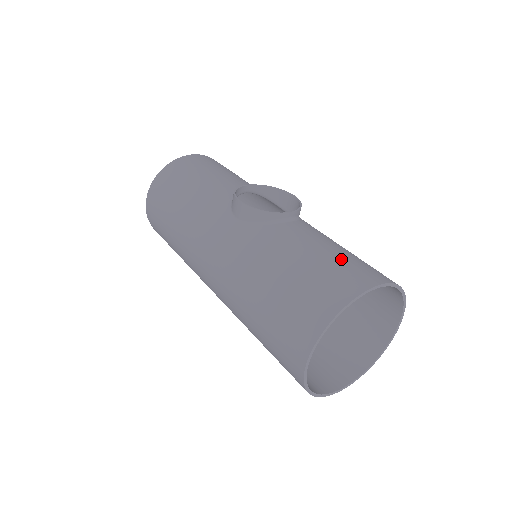
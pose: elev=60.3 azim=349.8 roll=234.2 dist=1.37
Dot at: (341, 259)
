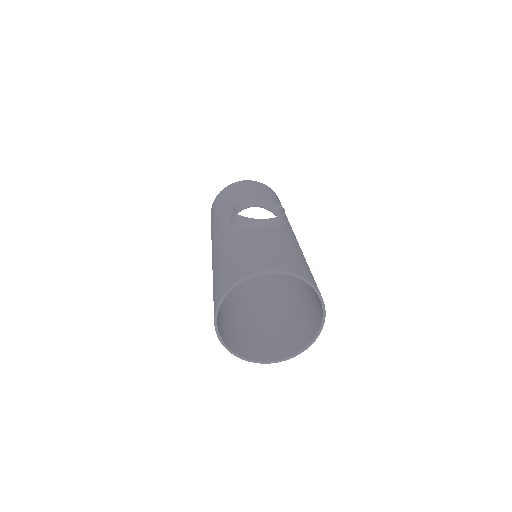
Dot at: (267, 252)
